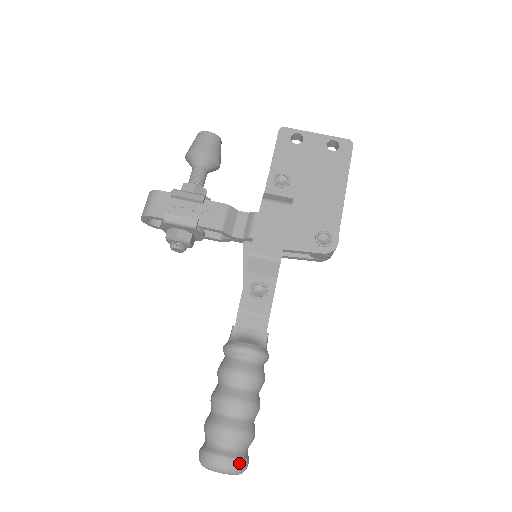
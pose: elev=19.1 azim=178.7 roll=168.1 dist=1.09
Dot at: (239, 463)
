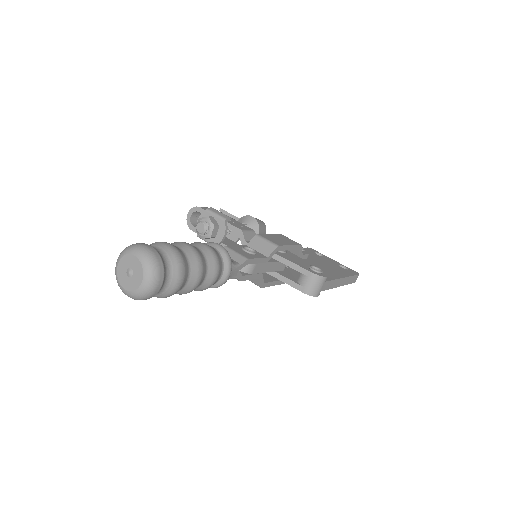
Dot at: (159, 260)
